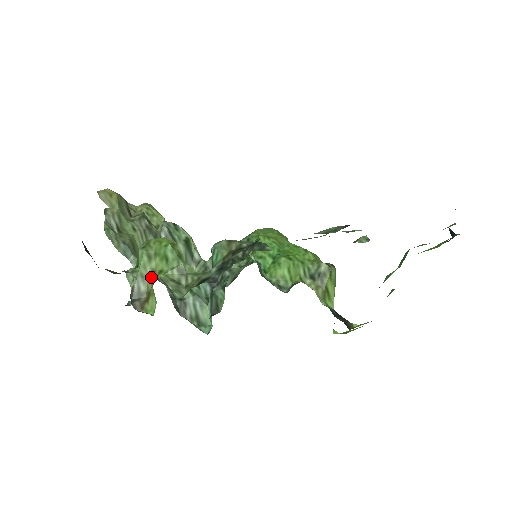
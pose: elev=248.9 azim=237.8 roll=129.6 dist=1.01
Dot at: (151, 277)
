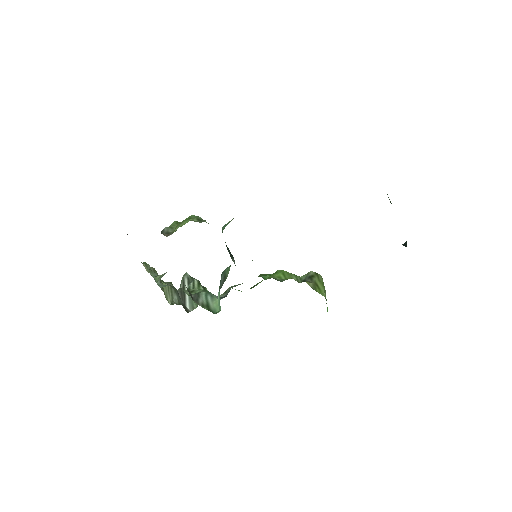
Dot at: occluded
